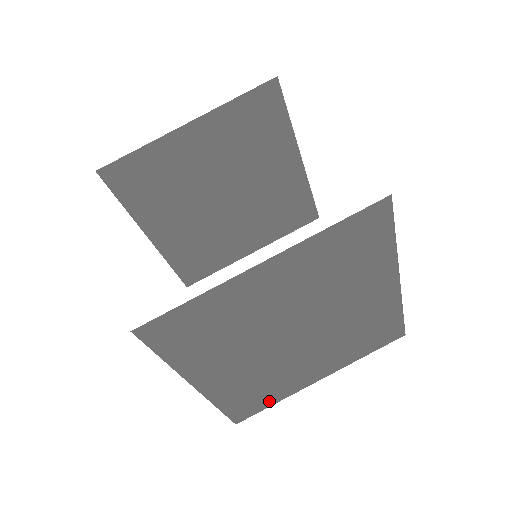
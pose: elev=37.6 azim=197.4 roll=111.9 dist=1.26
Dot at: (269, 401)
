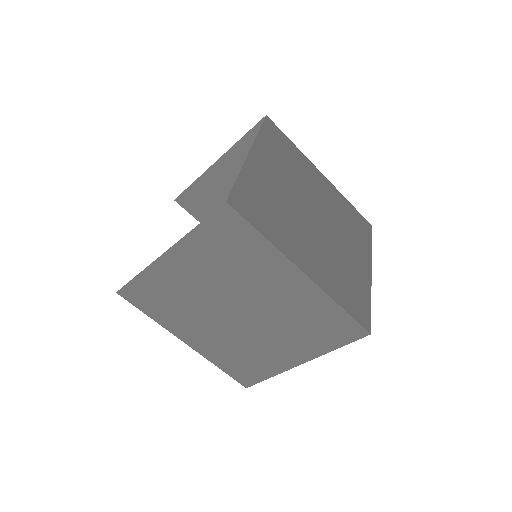
Dot at: (262, 373)
